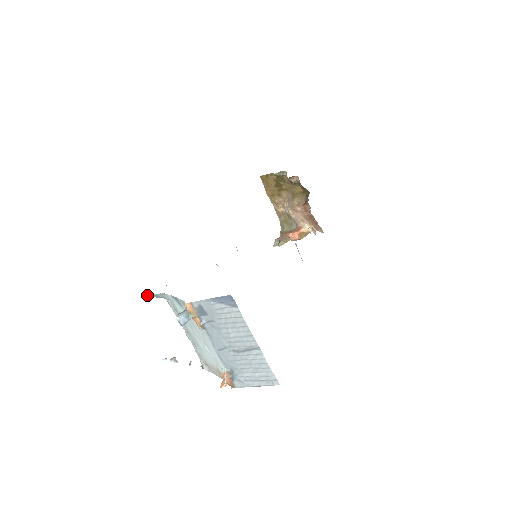
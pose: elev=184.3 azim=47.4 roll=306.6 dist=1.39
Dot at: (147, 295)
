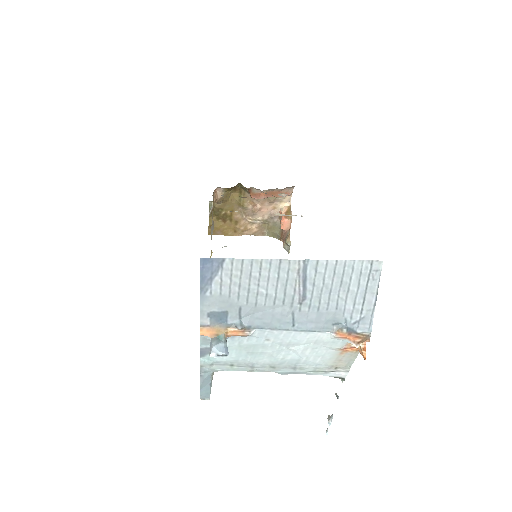
Dot at: (205, 397)
